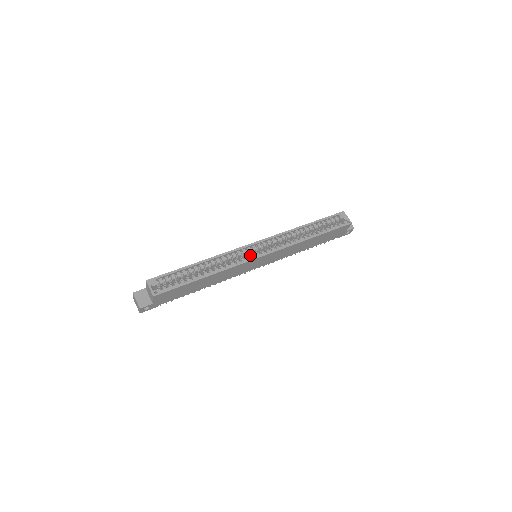
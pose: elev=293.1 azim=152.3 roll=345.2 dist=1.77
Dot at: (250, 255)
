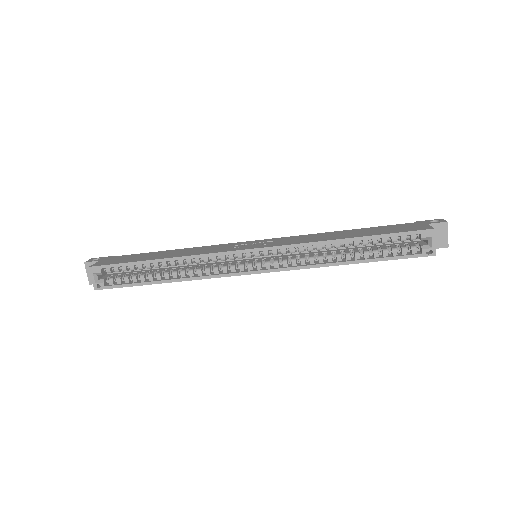
Dot at: (239, 264)
